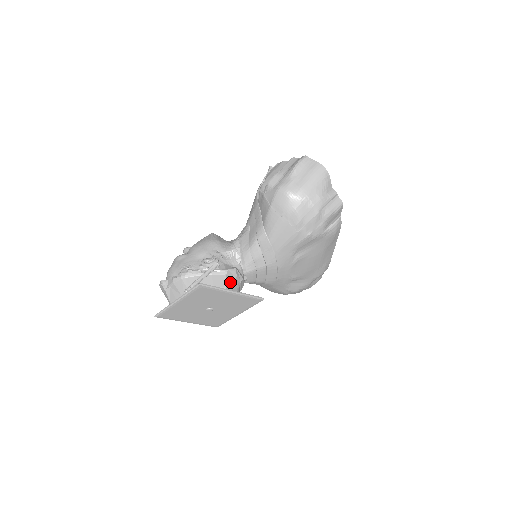
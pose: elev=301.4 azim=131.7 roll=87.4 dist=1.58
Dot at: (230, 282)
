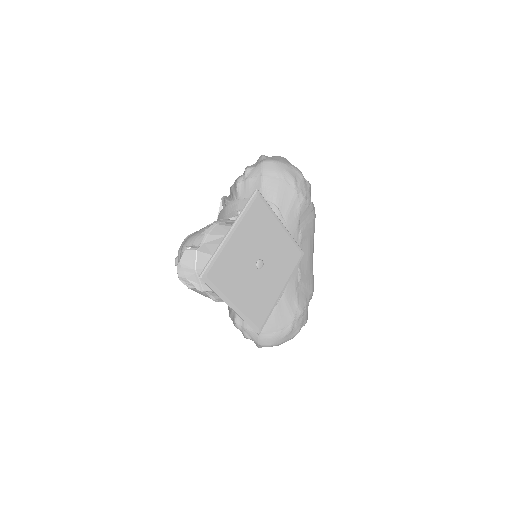
Dot at: occluded
